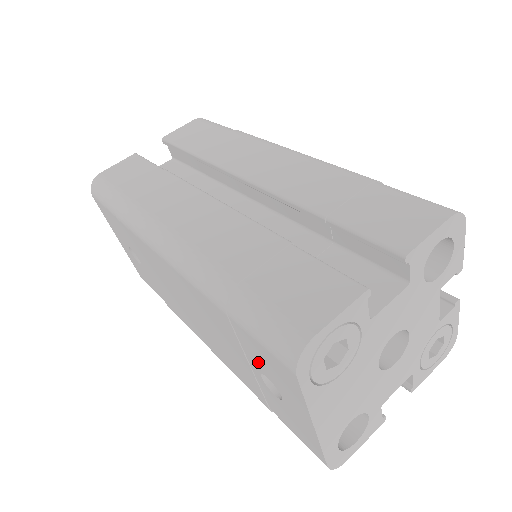
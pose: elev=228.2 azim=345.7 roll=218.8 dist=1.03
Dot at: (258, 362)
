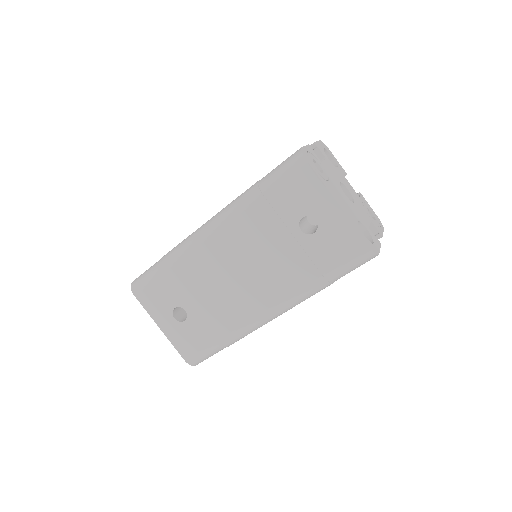
Dot at: (292, 210)
